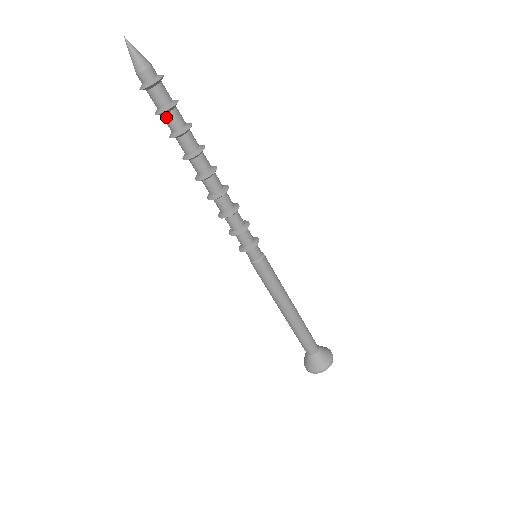
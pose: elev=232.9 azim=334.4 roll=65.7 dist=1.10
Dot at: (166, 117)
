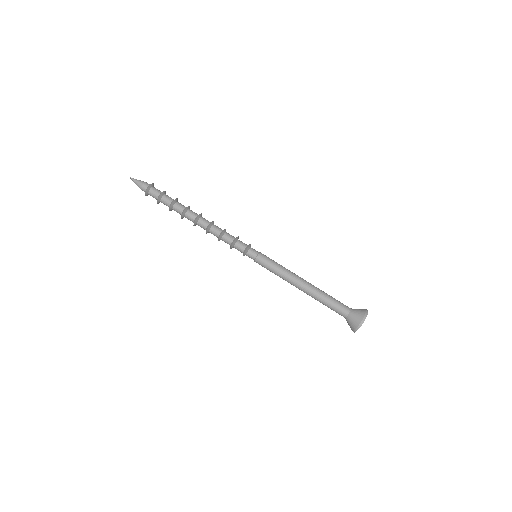
Dot at: (163, 198)
